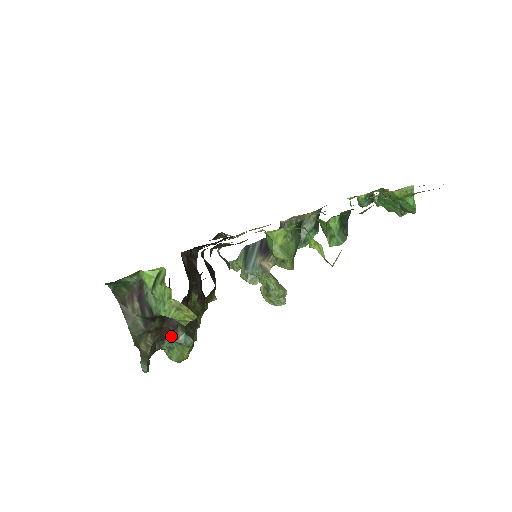
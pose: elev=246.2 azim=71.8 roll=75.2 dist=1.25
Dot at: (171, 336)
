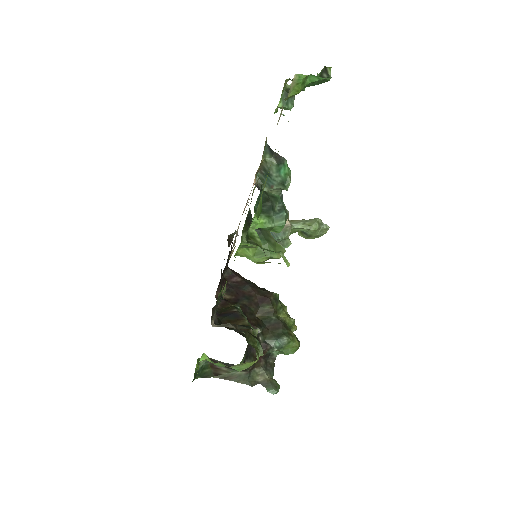
Dot at: (270, 351)
